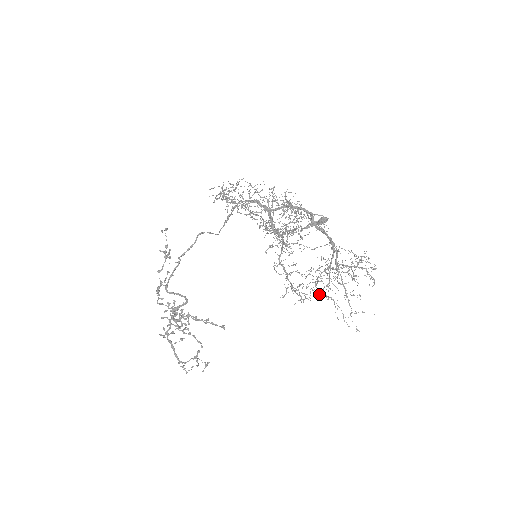
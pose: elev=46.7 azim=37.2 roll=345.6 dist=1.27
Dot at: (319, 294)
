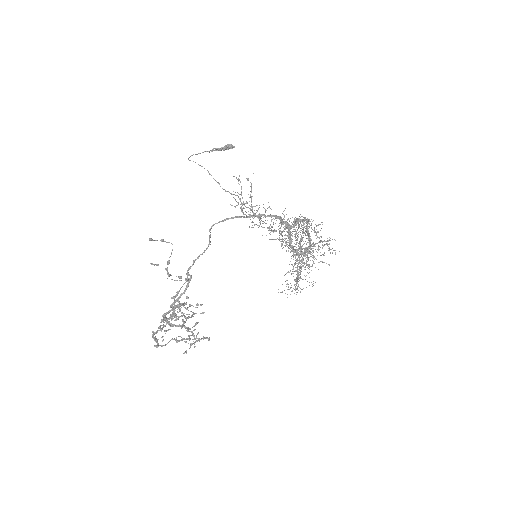
Dot at: occluded
